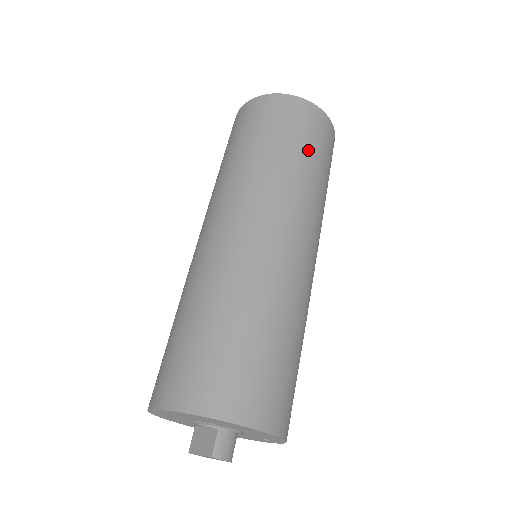
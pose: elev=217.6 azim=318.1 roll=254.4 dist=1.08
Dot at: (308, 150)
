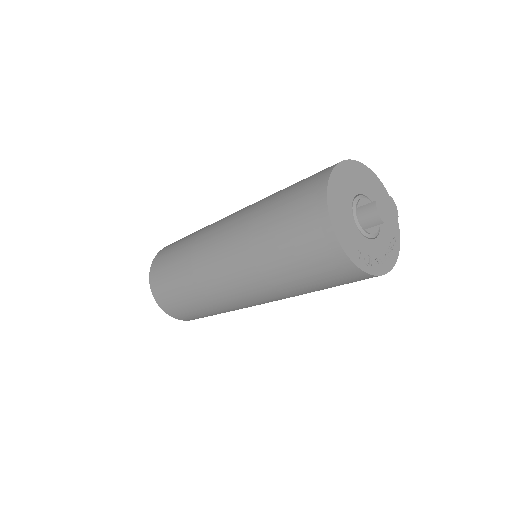
Dot at: occluded
